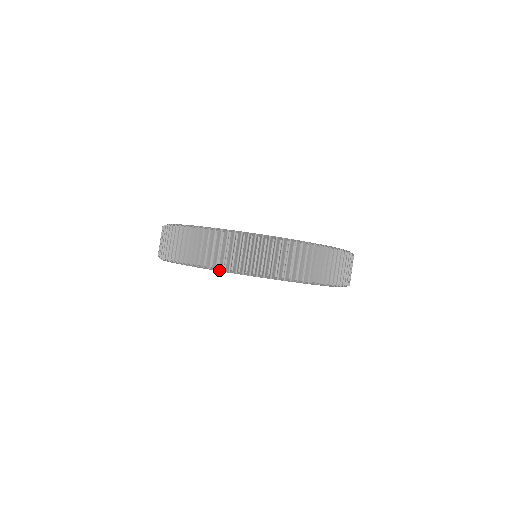
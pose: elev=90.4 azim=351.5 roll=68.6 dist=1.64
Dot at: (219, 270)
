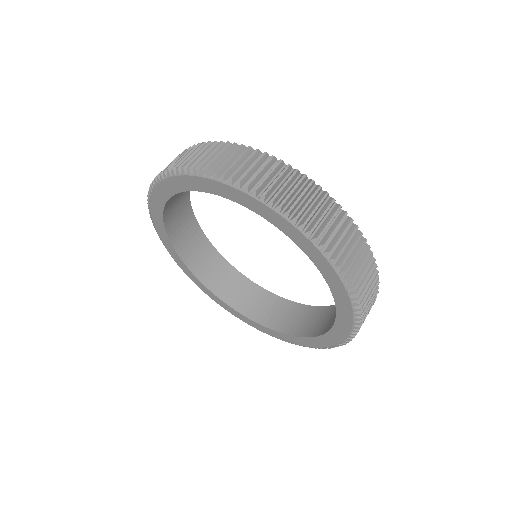
Dot at: (314, 241)
